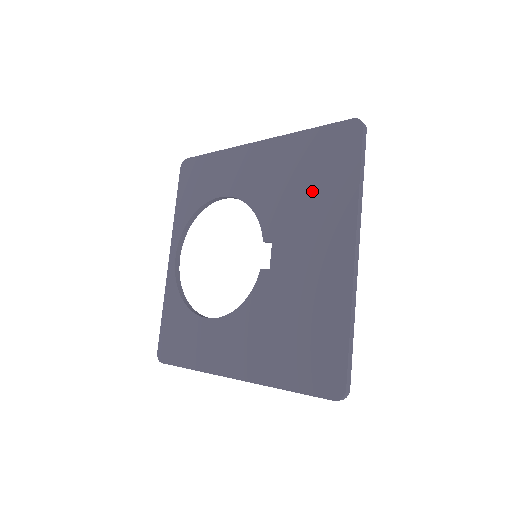
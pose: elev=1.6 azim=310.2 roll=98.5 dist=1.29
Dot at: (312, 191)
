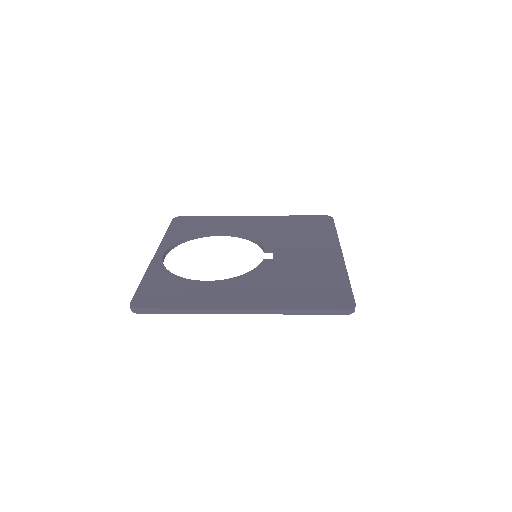
Dot at: (303, 233)
